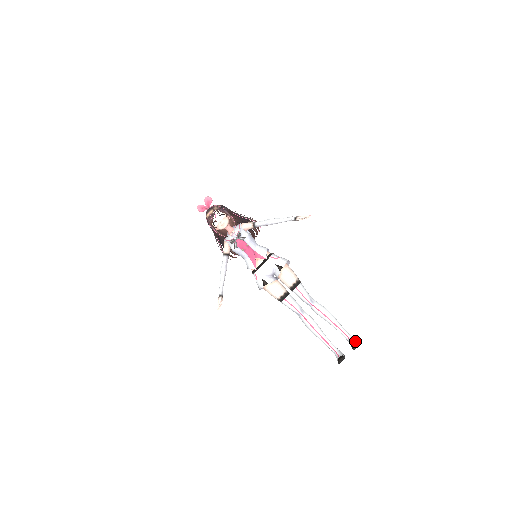
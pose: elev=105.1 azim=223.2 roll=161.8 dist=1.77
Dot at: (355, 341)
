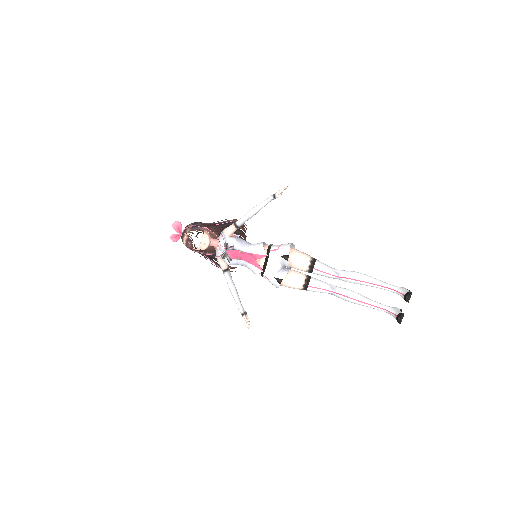
Dot at: (405, 292)
